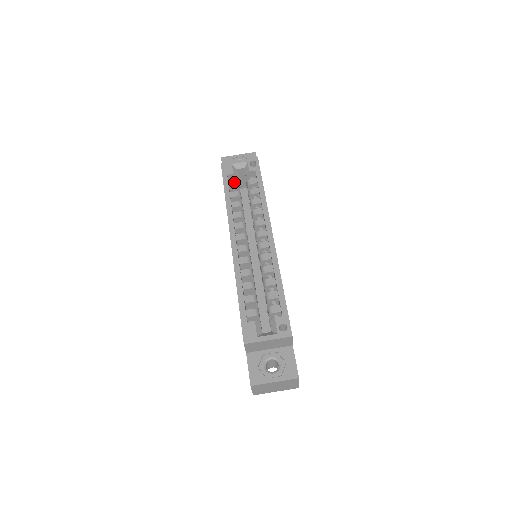
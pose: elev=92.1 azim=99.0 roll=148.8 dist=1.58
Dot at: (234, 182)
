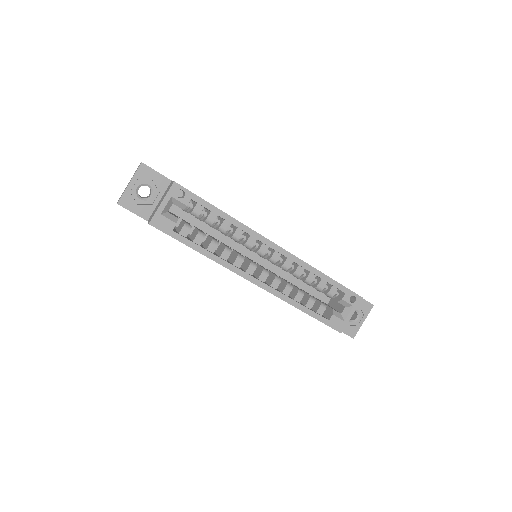
Dot at: (183, 228)
